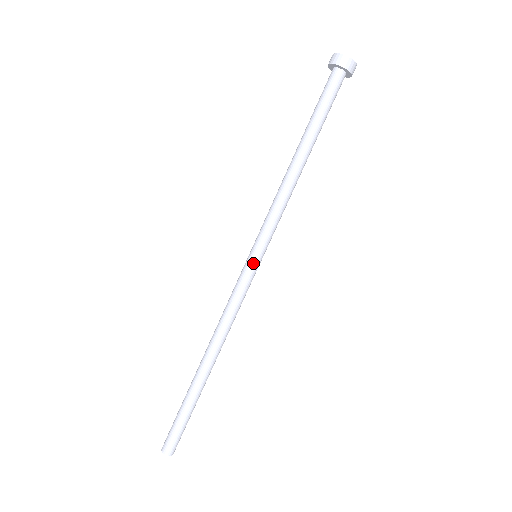
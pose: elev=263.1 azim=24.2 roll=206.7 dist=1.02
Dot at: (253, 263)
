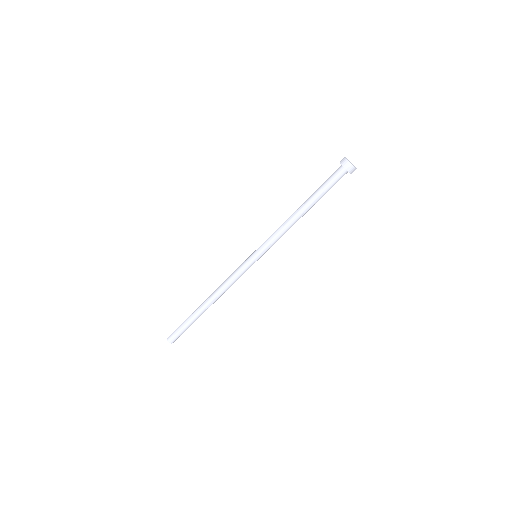
Dot at: (253, 260)
